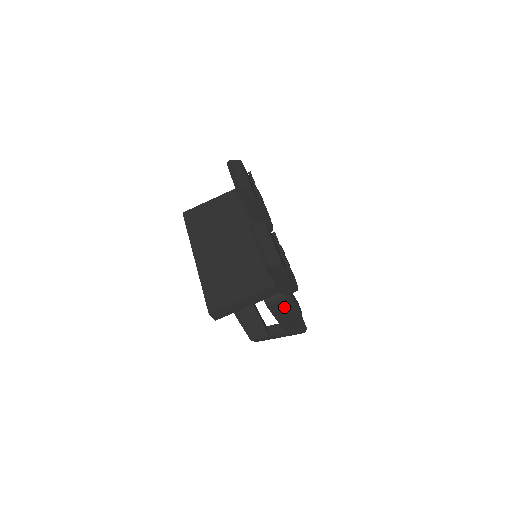
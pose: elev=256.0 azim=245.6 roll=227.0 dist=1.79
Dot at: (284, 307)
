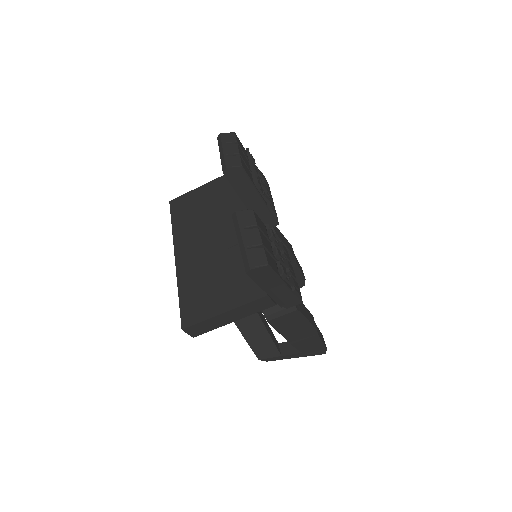
Dot at: (291, 322)
